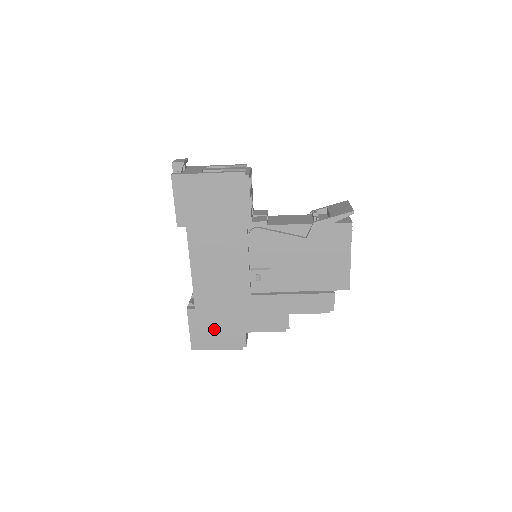
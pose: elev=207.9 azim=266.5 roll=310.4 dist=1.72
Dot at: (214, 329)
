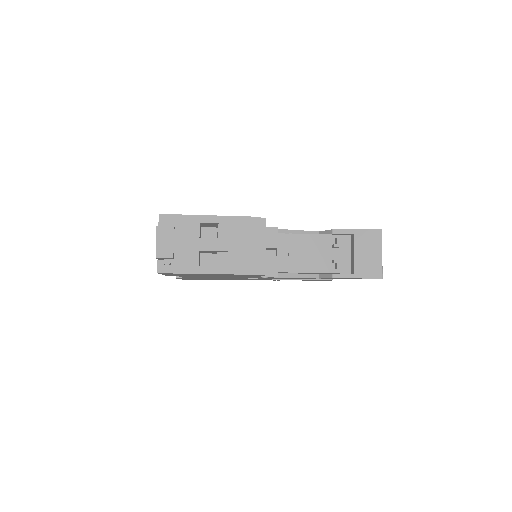
Dot at: occluded
